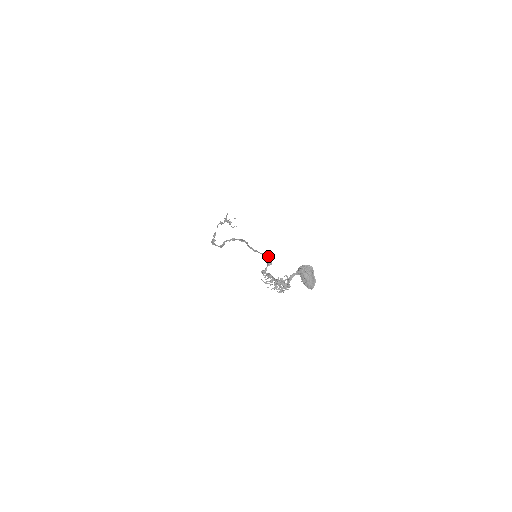
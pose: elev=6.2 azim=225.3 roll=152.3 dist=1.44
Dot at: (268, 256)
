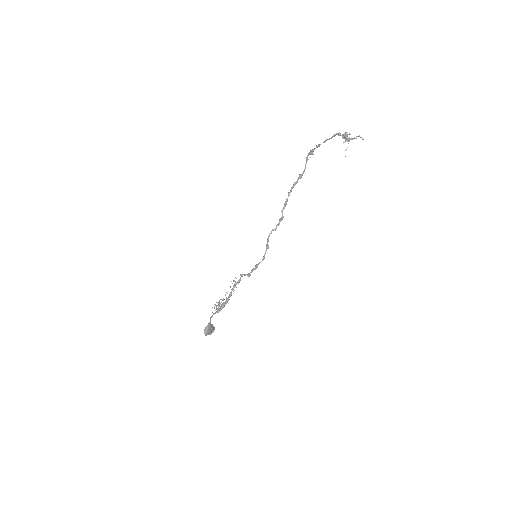
Dot at: occluded
